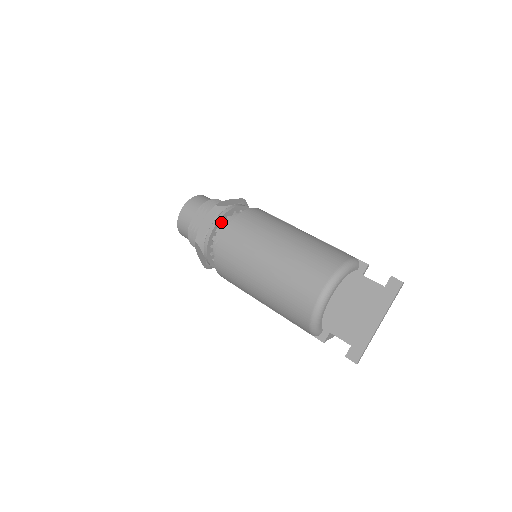
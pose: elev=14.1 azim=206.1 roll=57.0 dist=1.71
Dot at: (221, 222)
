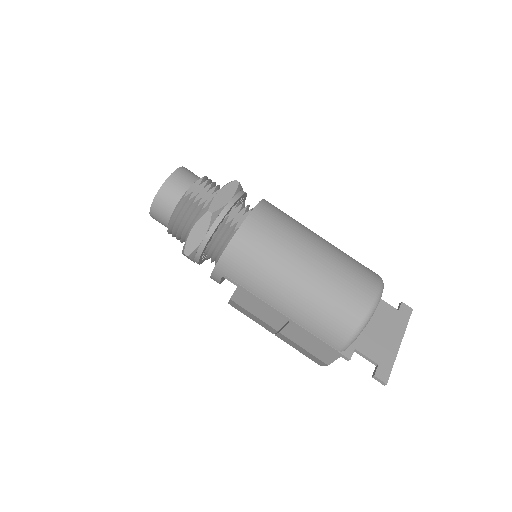
Dot at: occluded
